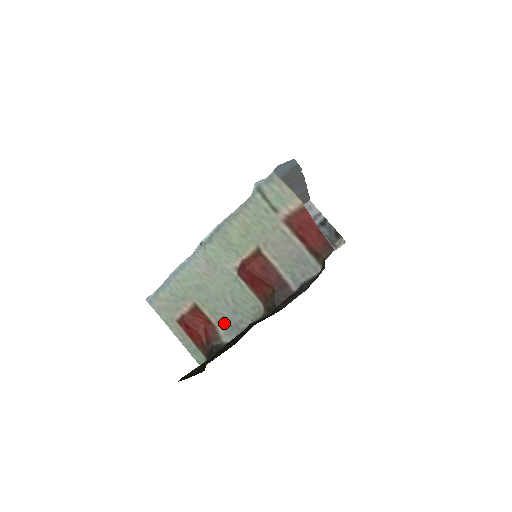
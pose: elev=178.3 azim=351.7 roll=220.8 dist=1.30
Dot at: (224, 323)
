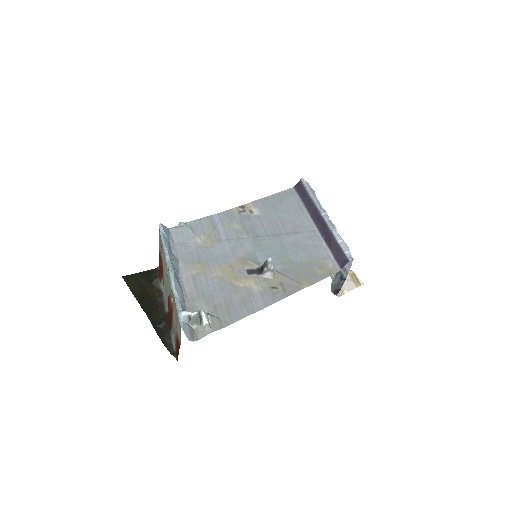
Dot at: occluded
